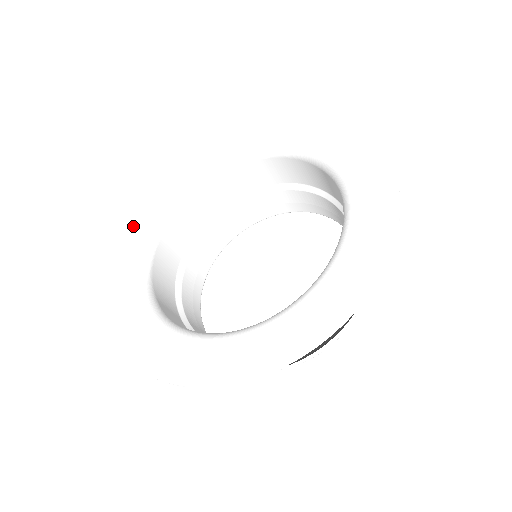
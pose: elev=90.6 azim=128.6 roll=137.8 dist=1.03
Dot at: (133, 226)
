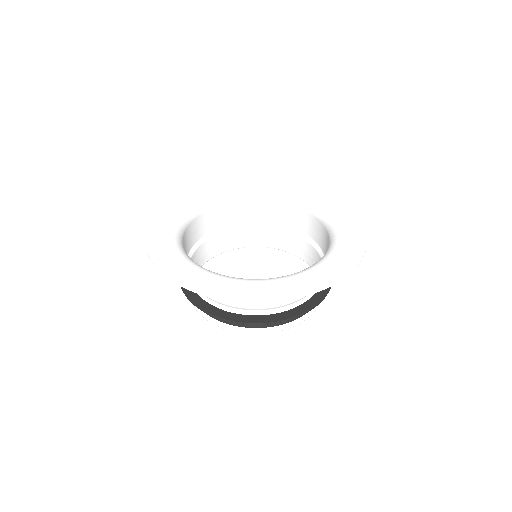
Dot at: (202, 191)
